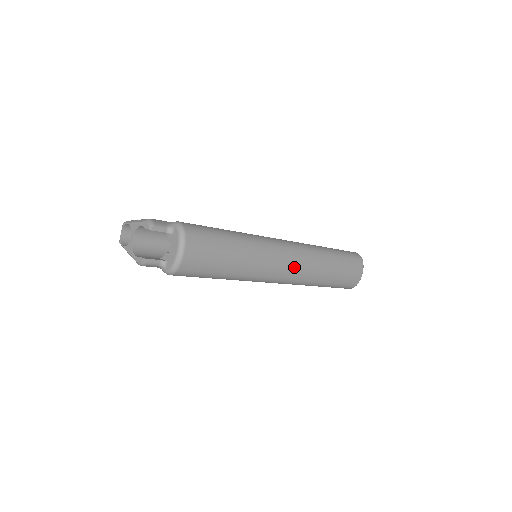
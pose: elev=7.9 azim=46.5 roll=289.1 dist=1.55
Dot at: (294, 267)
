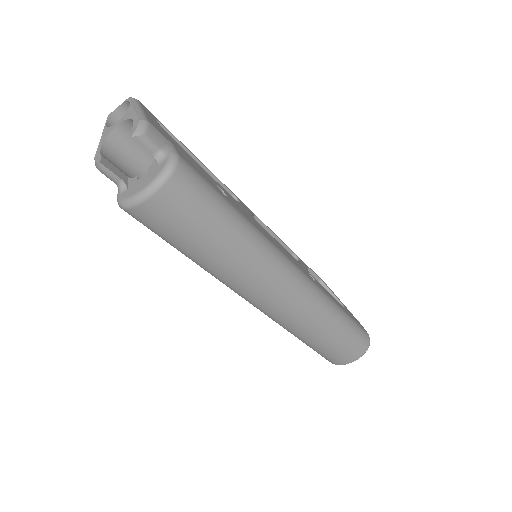
Dot at: (281, 305)
